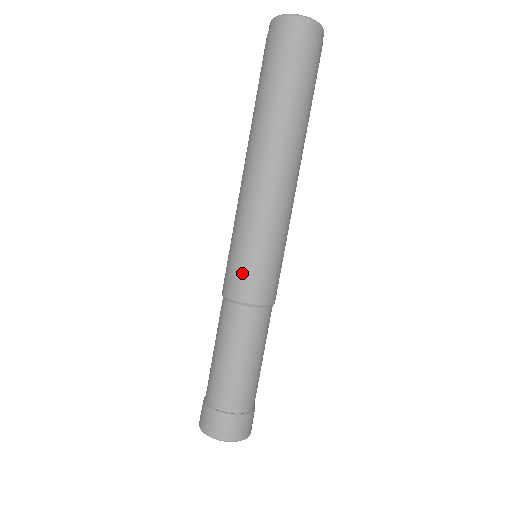
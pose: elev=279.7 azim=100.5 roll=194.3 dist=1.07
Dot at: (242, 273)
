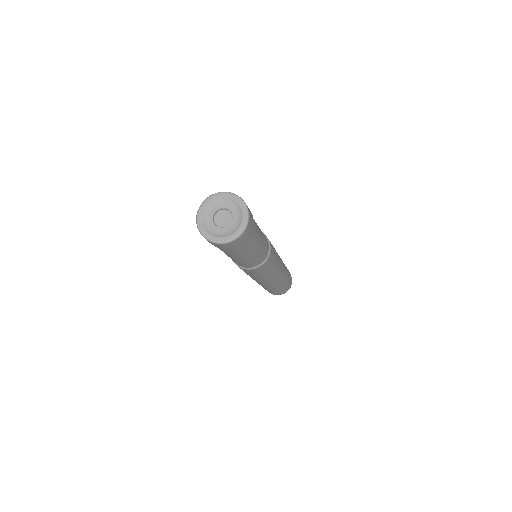
Dot at: occluded
